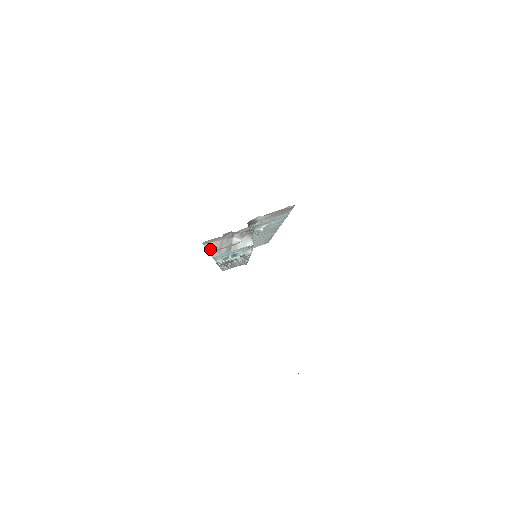
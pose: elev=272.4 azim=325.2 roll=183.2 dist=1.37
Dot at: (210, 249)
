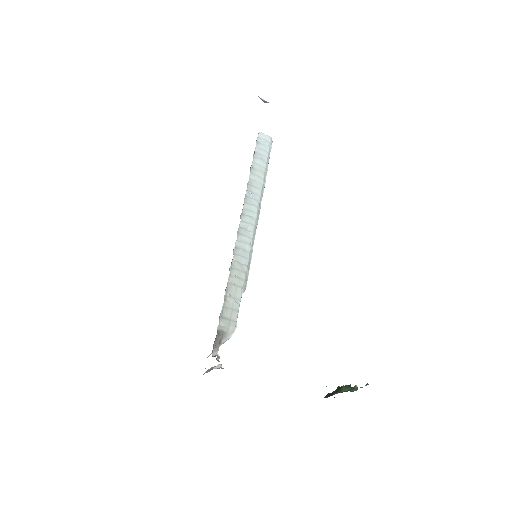
Dot at: occluded
